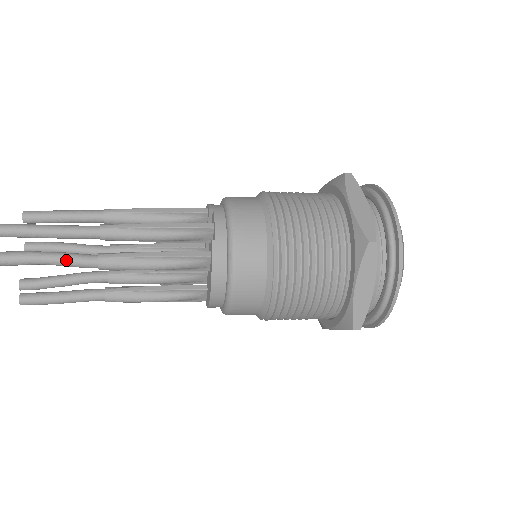
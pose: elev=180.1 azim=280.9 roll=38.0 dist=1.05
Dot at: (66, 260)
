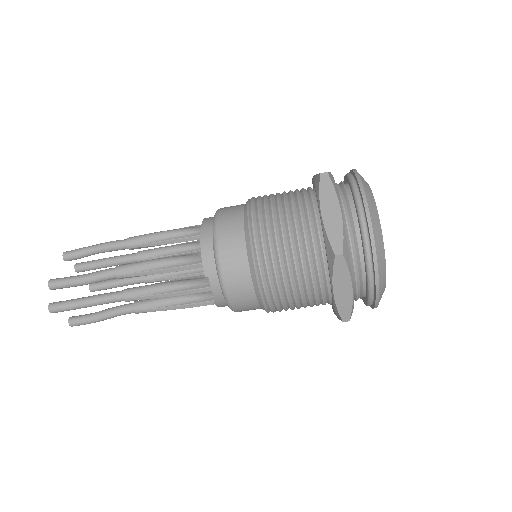
Dot at: (109, 242)
